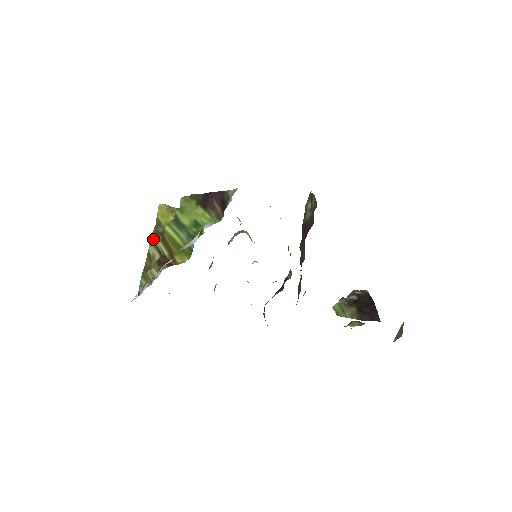
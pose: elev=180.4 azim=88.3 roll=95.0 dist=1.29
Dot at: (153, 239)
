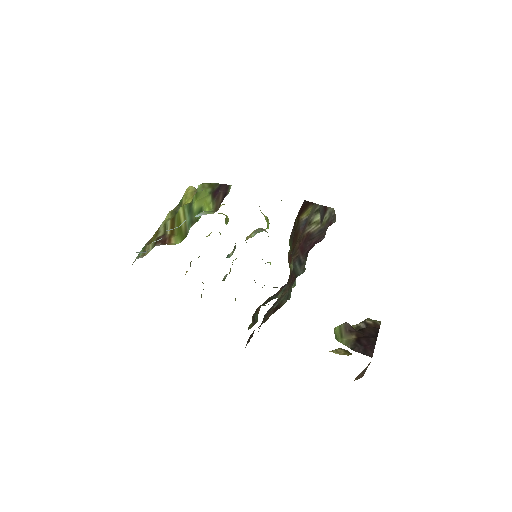
Dot at: (168, 217)
